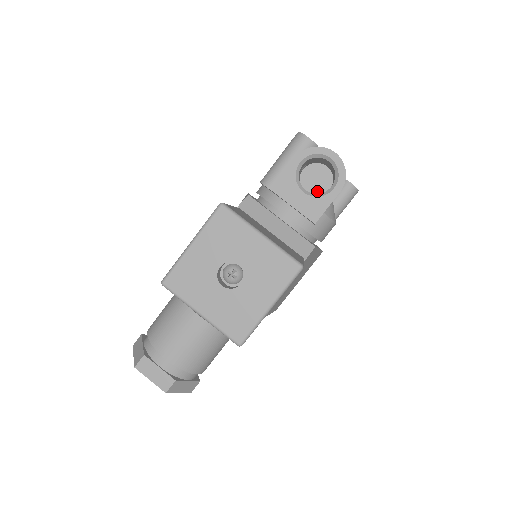
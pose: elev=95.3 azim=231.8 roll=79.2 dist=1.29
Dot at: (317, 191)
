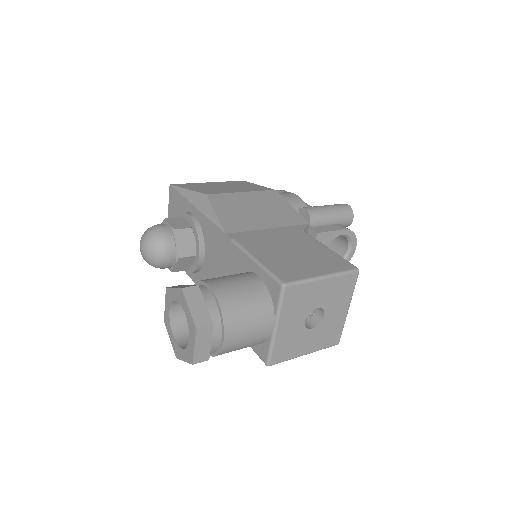
Dot at: occluded
